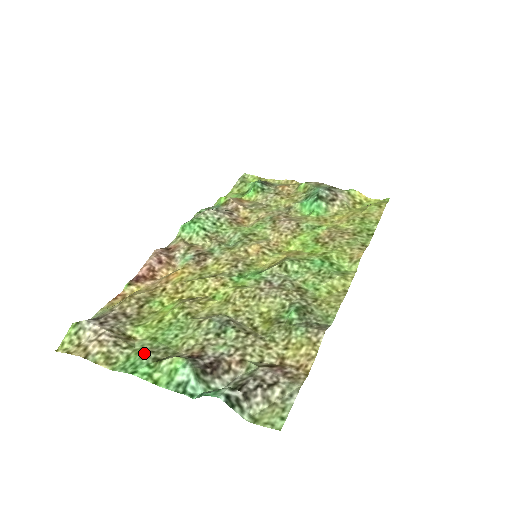
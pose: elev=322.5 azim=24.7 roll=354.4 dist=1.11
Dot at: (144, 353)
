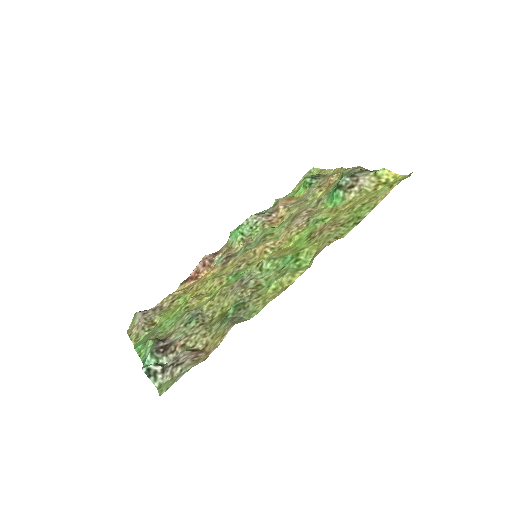
Dot at: (149, 335)
